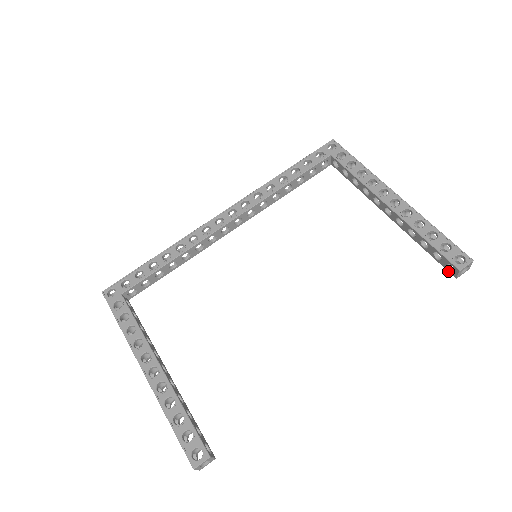
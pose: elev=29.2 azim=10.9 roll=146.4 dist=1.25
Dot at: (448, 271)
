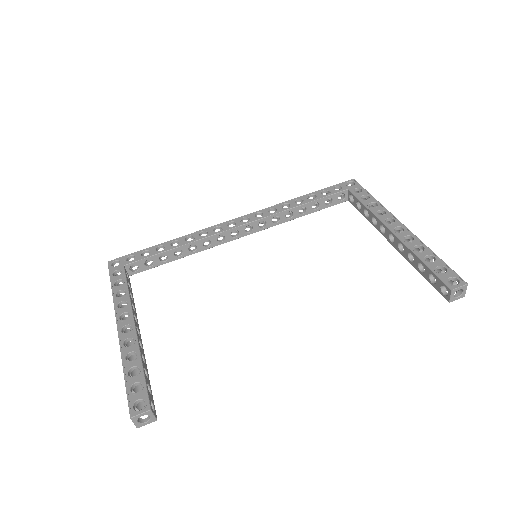
Dot at: (442, 295)
